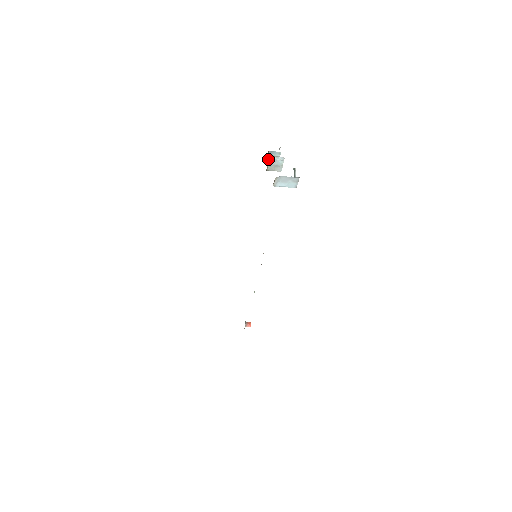
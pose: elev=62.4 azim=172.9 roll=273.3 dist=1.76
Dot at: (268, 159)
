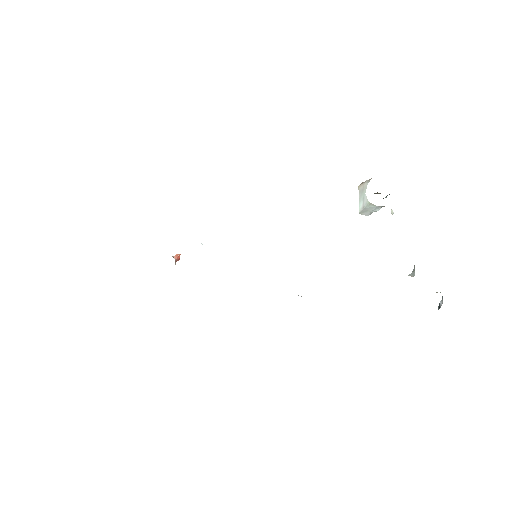
Dot at: (359, 185)
